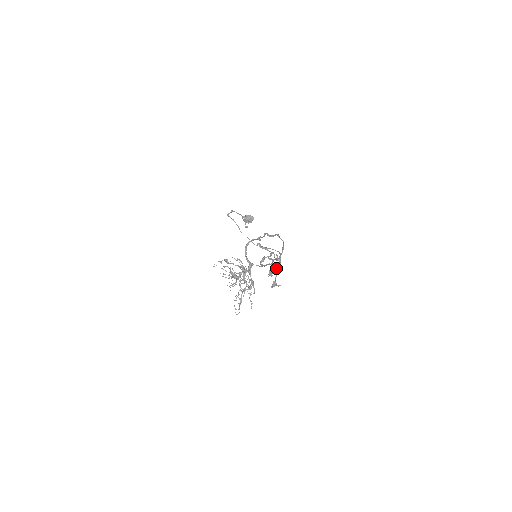
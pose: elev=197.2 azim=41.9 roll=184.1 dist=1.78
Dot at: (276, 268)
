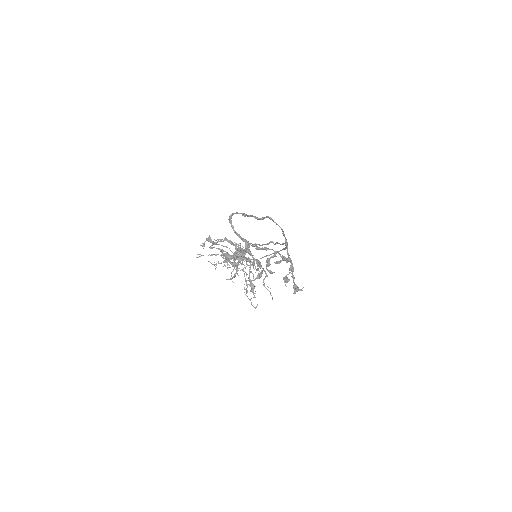
Dot at: (289, 270)
